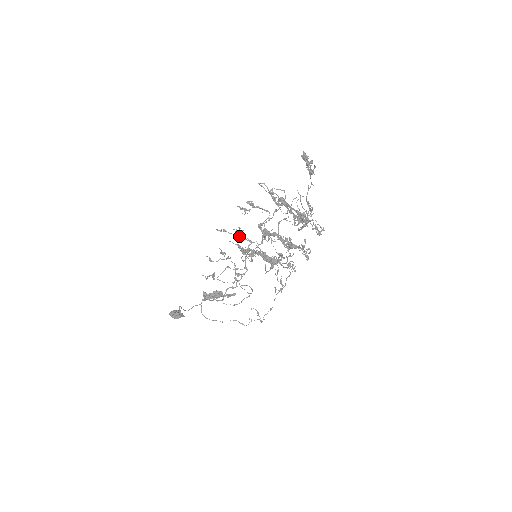
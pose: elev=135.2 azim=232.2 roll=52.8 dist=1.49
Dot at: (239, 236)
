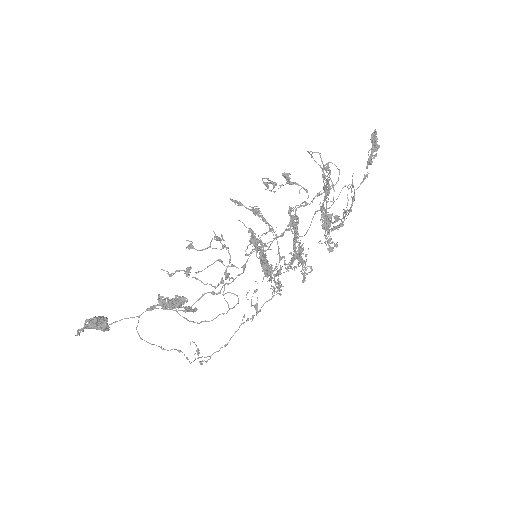
Dot at: (262, 215)
